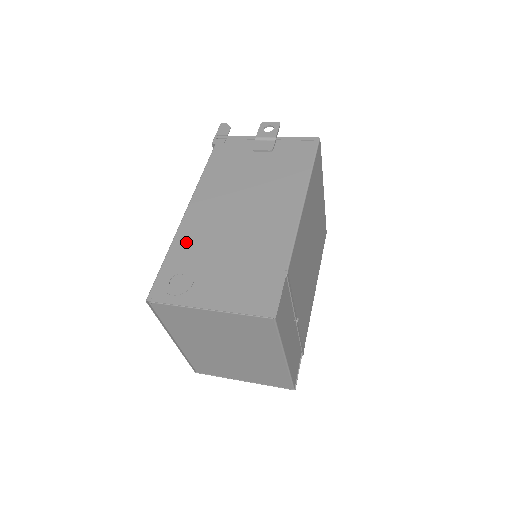
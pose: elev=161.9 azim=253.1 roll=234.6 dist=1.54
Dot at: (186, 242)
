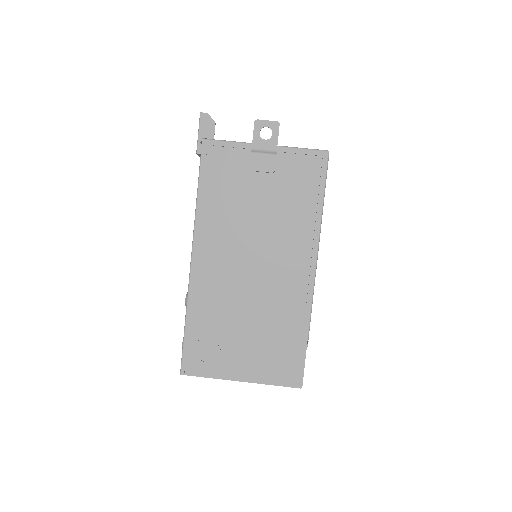
Dot at: (202, 307)
